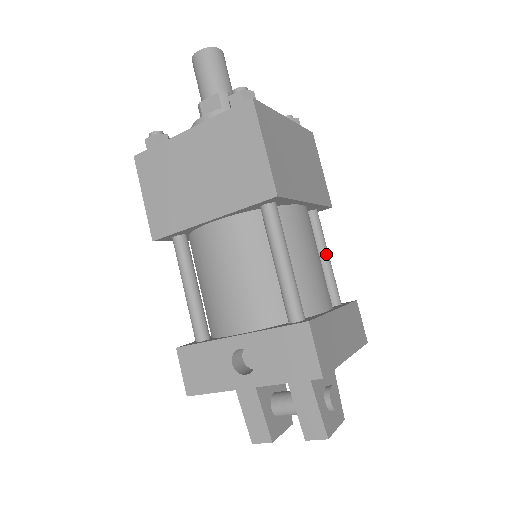
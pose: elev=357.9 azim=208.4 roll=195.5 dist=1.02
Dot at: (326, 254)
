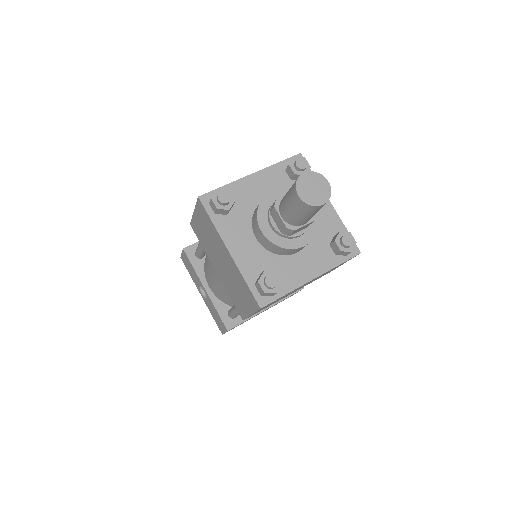
Dot at: occluded
